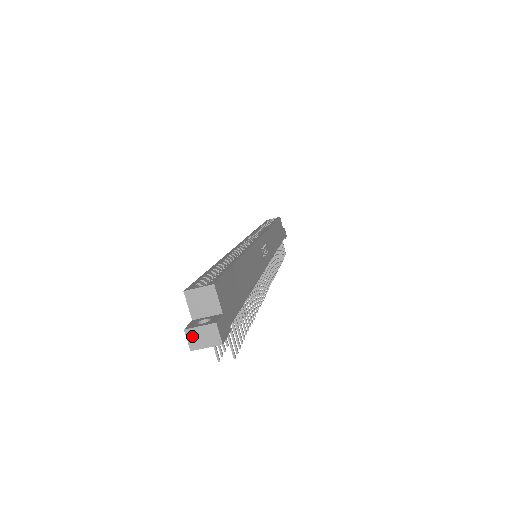
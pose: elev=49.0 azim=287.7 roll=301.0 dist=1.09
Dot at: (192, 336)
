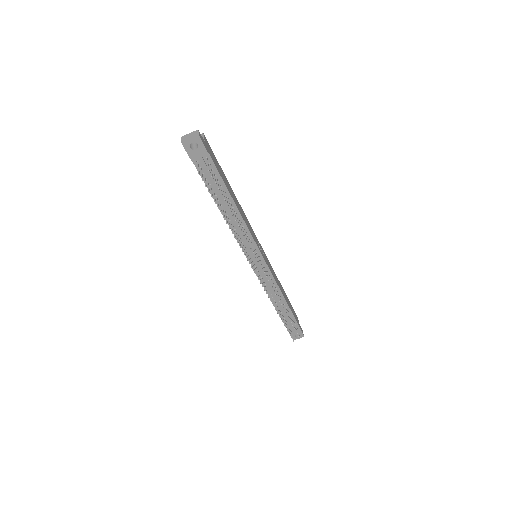
Dot at: (184, 138)
